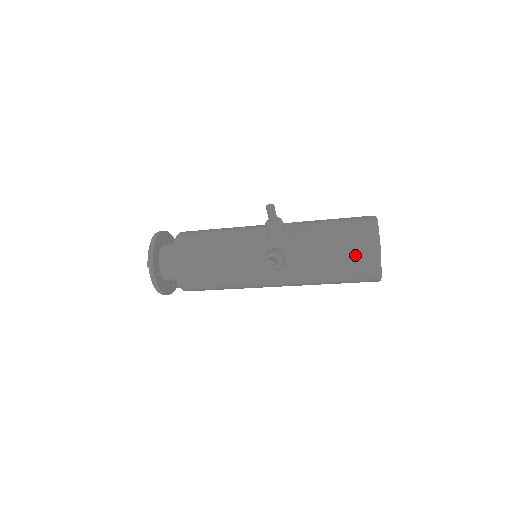
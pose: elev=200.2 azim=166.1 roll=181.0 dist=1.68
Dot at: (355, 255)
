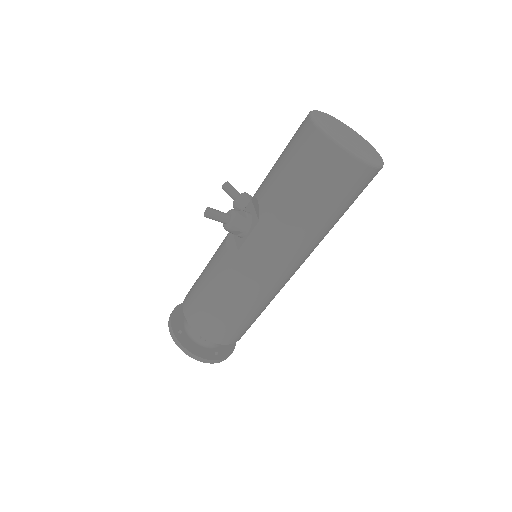
Dot at: (295, 147)
